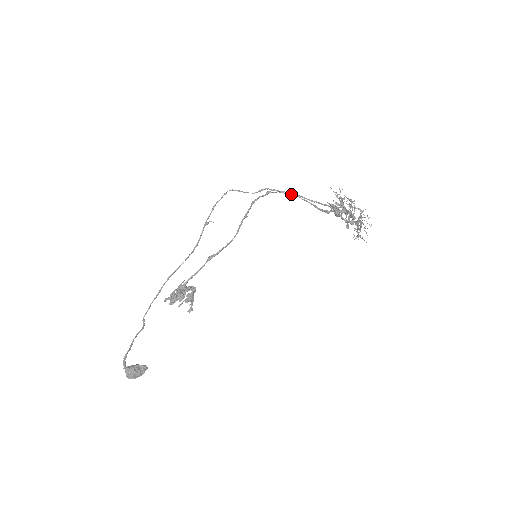
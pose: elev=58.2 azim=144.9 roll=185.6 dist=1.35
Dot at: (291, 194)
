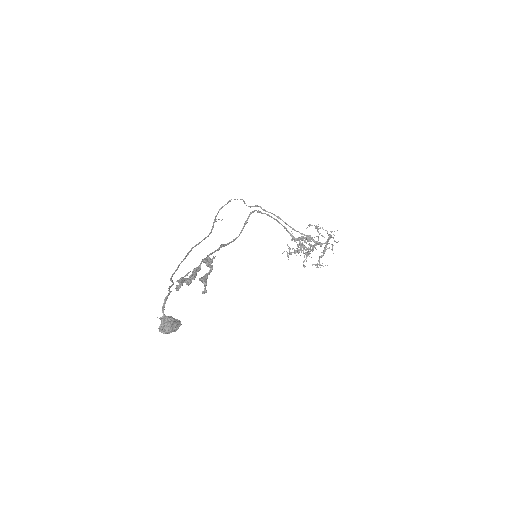
Dot at: (274, 218)
